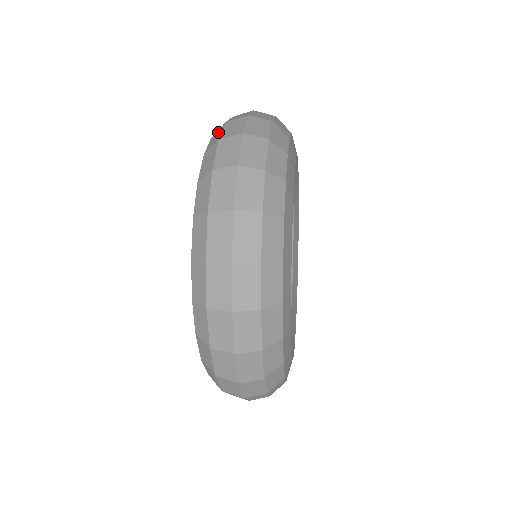
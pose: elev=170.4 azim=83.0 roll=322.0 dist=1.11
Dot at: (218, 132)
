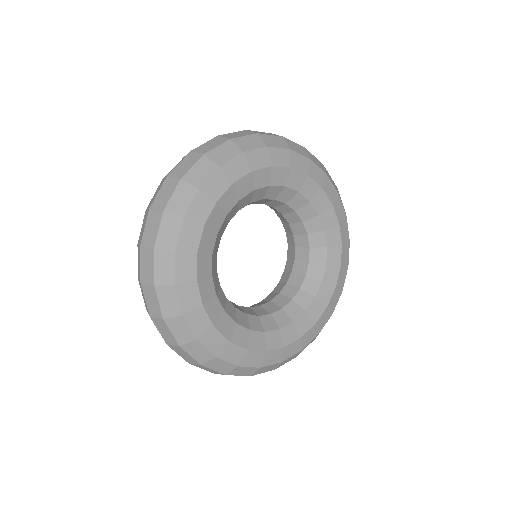
Dot at: occluded
